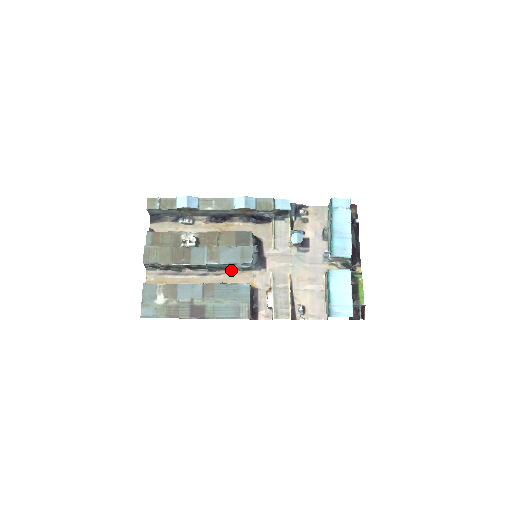
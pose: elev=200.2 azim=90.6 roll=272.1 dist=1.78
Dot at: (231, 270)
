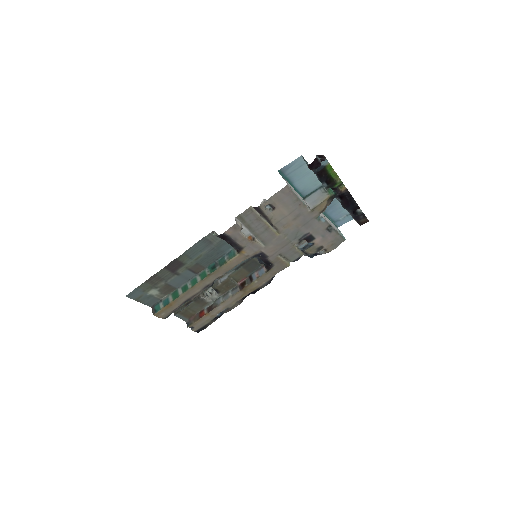
Dot at: occluded
